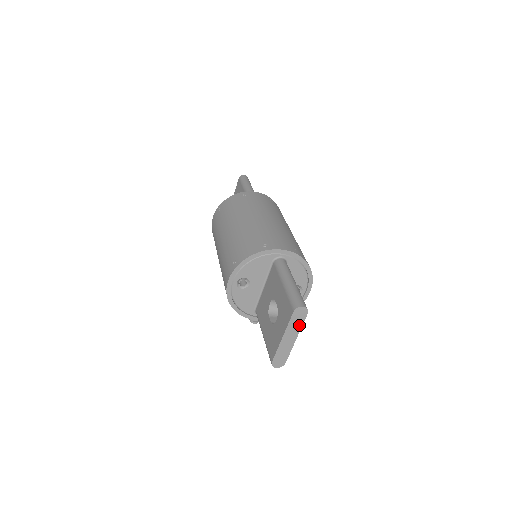
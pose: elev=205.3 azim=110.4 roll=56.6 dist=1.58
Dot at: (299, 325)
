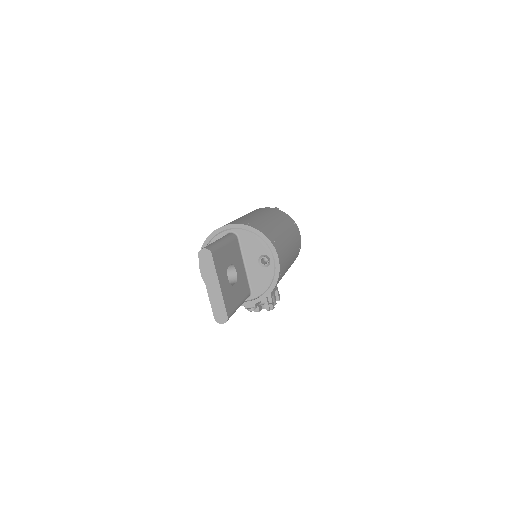
Dot at: (212, 269)
